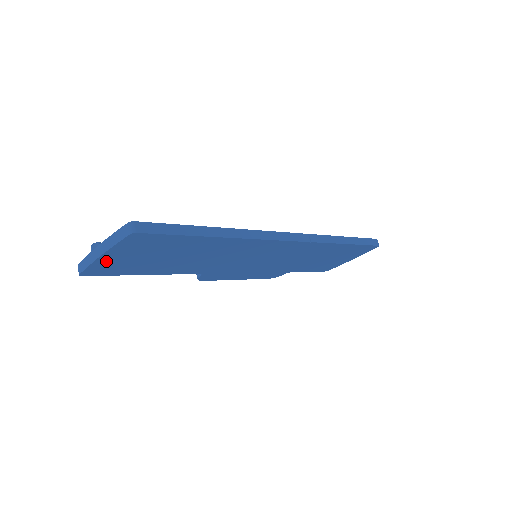
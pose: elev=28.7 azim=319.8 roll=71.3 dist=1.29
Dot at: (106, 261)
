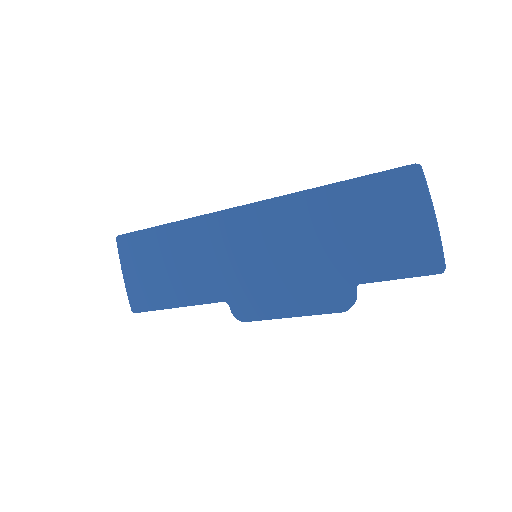
Dot at: (132, 284)
